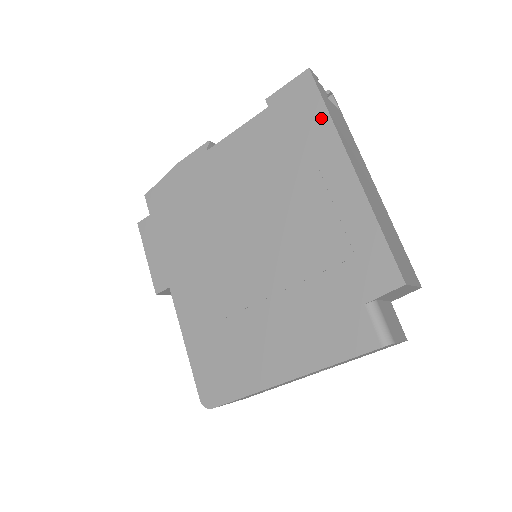
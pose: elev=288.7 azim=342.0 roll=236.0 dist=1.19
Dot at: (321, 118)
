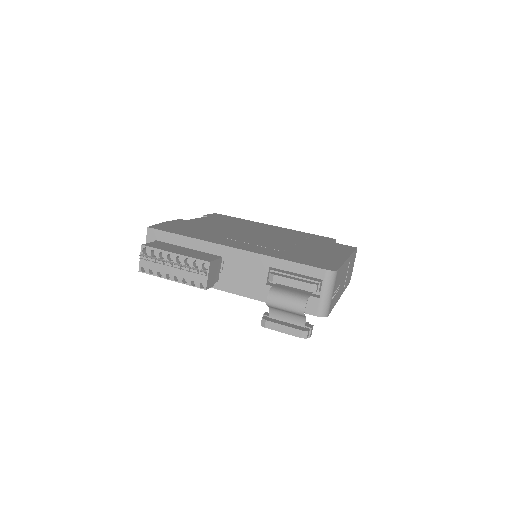
Dot at: (241, 219)
